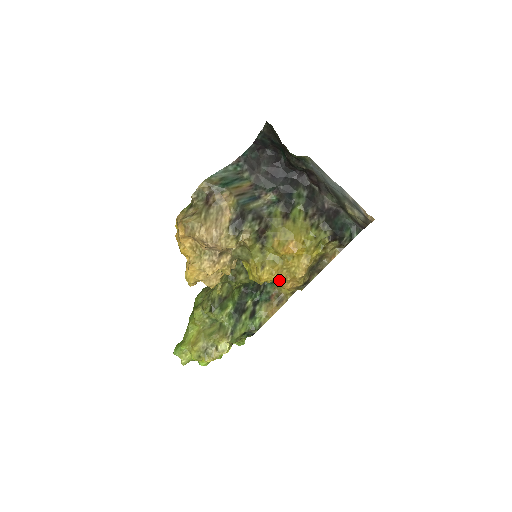
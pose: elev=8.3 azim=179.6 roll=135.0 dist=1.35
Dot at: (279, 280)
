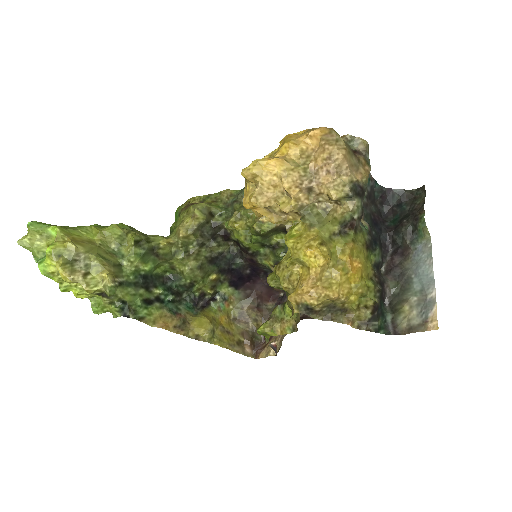
Dot at: (317, 271)
